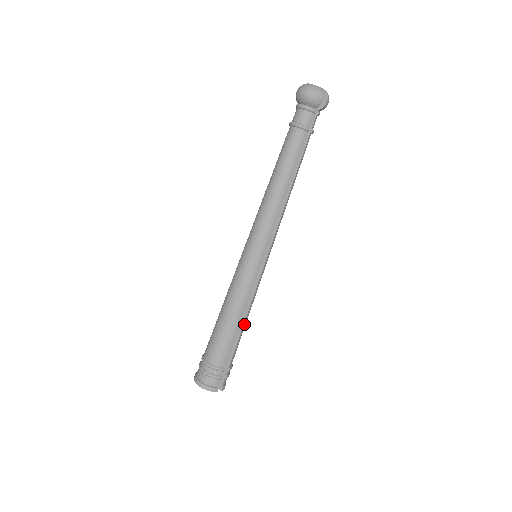
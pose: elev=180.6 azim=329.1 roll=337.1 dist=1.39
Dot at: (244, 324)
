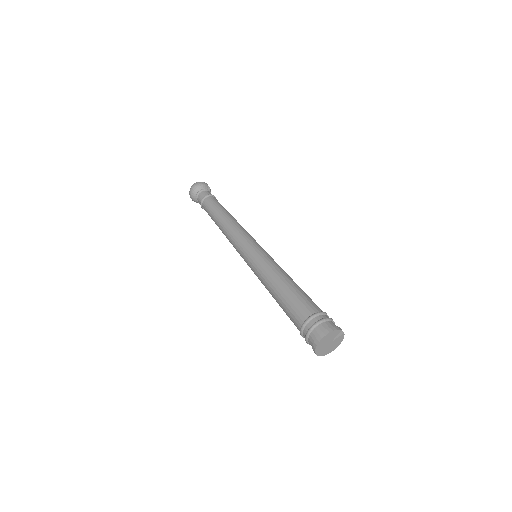
Dot at: occluded
